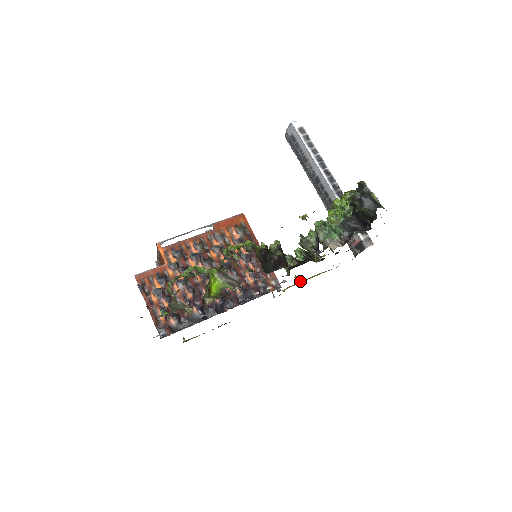
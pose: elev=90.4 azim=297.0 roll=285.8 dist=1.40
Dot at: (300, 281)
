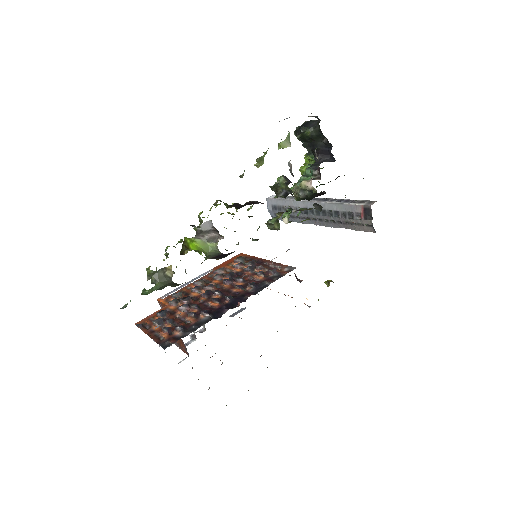
Dot at: (331, 281)
